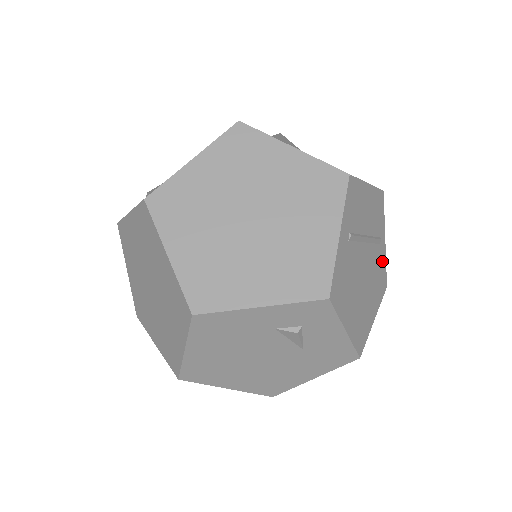
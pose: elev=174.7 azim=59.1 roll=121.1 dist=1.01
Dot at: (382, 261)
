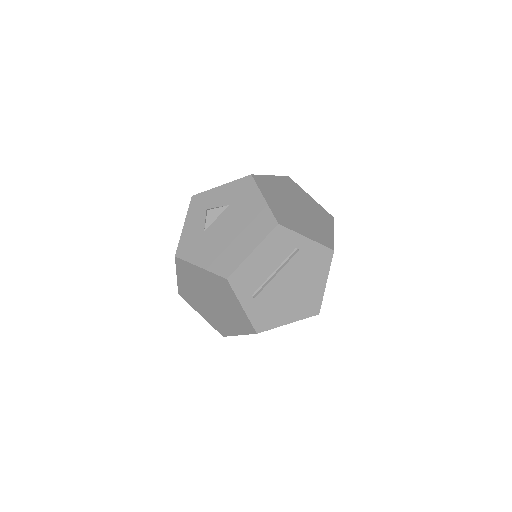
Dot at: (312, 250)
